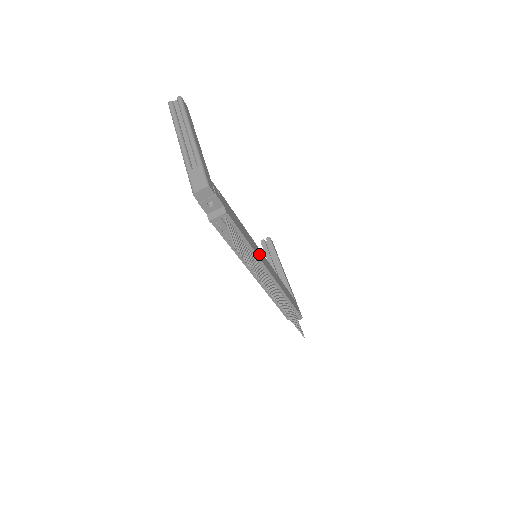
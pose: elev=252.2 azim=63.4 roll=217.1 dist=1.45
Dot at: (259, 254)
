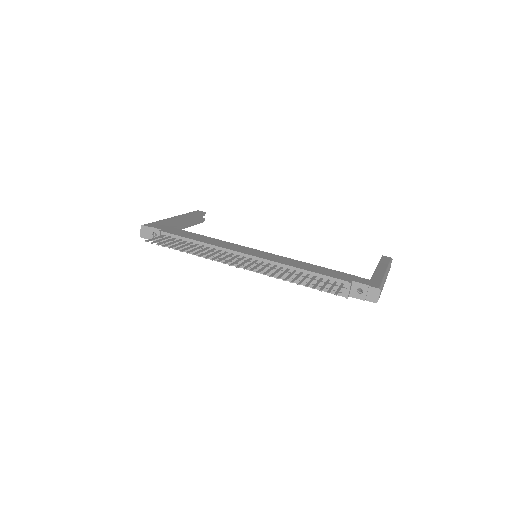
Dot at: (233, 248)
